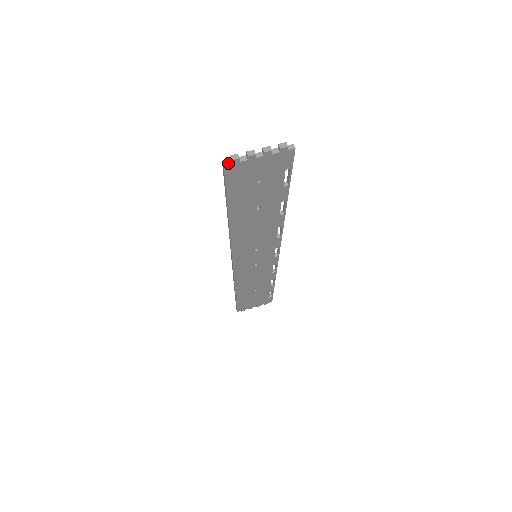
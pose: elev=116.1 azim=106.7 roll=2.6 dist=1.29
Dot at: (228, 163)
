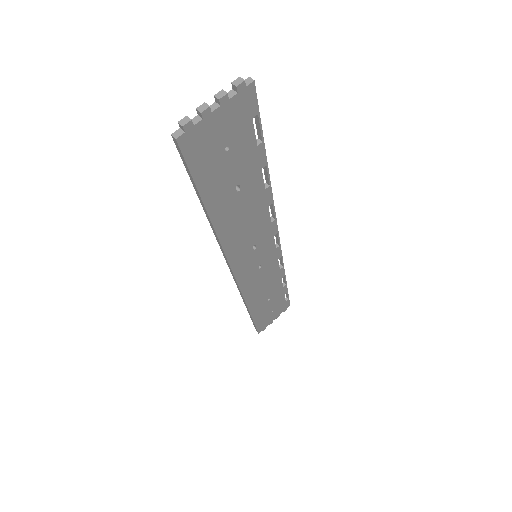
Dot at: (180, 133)
